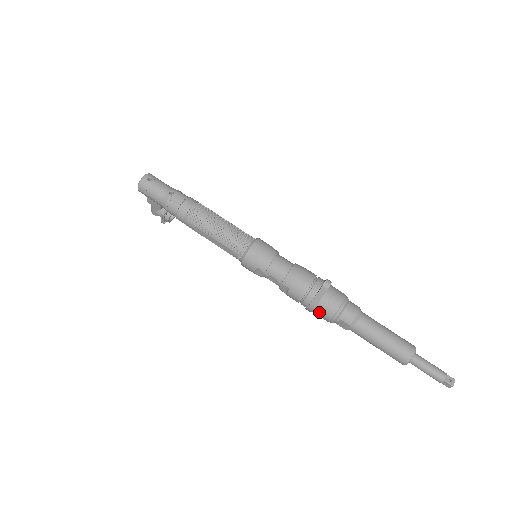
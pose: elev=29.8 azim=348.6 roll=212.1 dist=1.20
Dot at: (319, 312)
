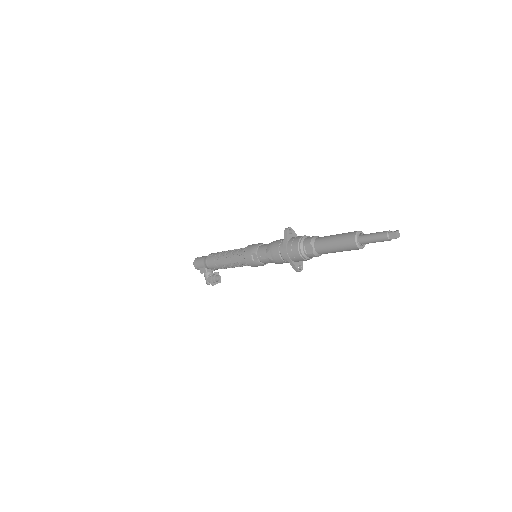
Dot at: (290, 250)
